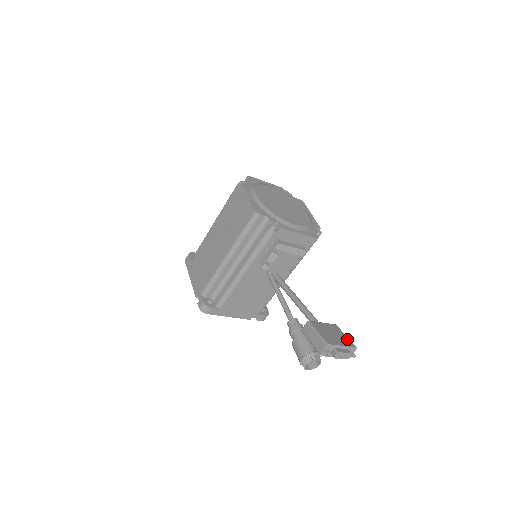
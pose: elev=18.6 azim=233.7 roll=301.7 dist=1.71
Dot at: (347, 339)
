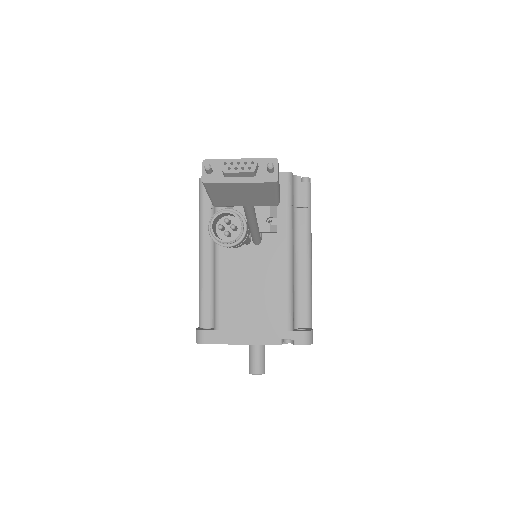
Dot at: occluded
